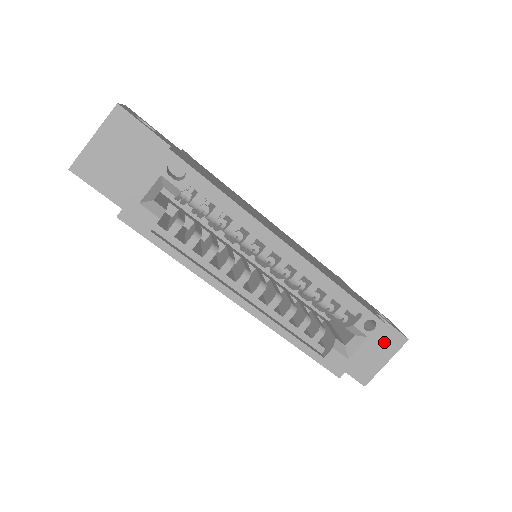
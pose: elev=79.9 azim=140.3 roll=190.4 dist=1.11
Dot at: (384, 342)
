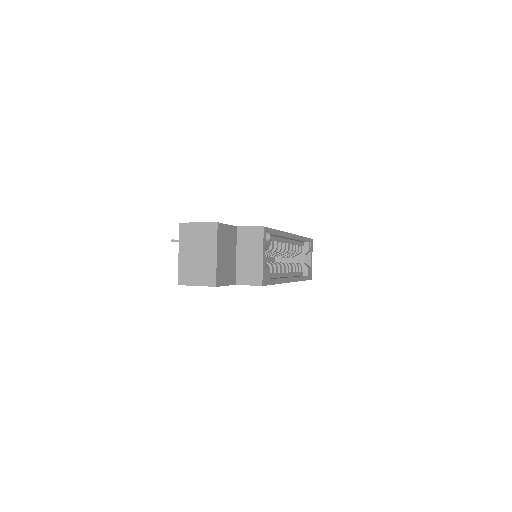
Dot at: occluded
